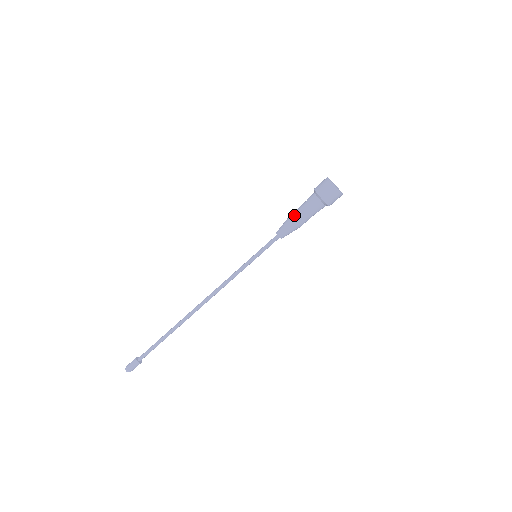
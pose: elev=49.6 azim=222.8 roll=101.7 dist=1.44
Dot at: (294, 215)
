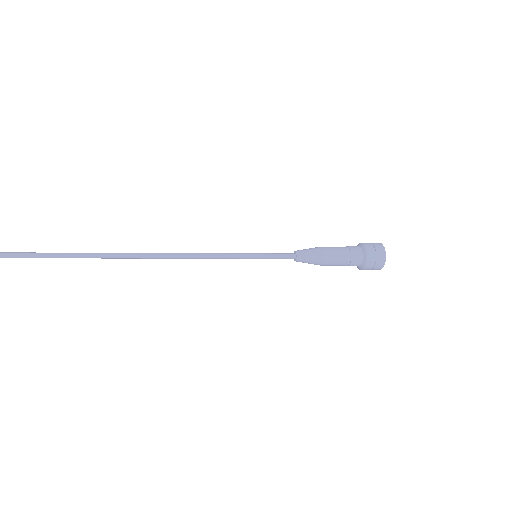
Dot at: occluded
